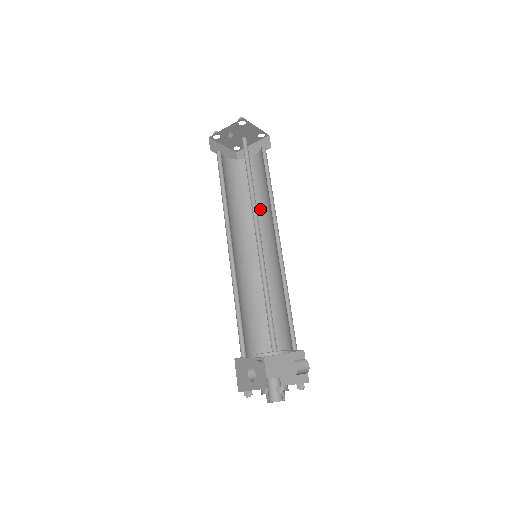
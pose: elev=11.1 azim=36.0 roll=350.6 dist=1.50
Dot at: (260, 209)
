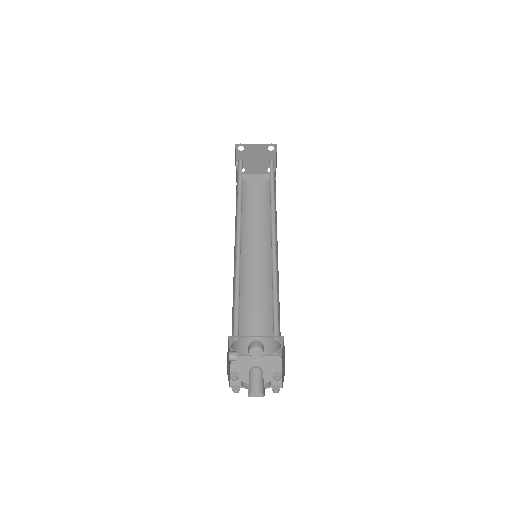
Dot at: (276, 213)
